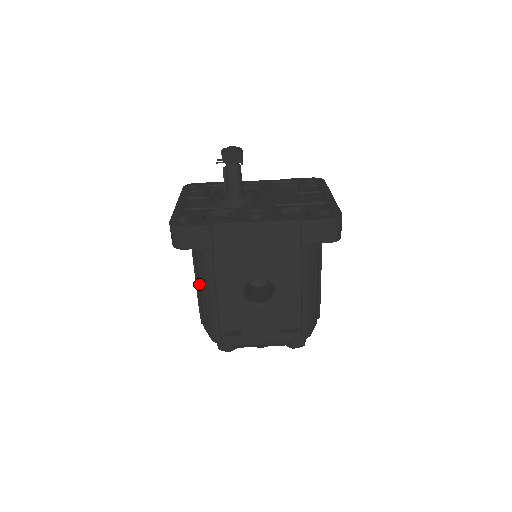
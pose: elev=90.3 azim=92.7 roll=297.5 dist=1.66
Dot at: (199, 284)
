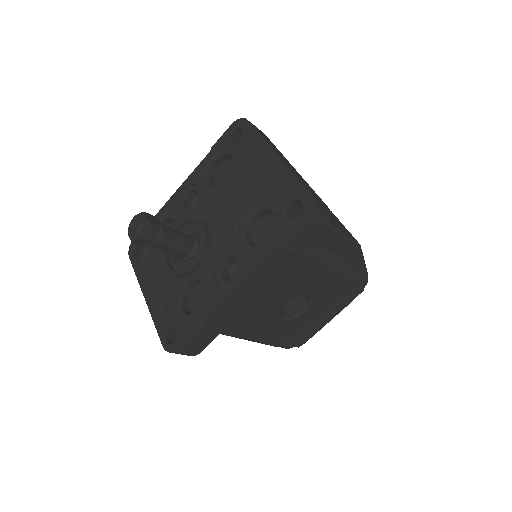
Dot at: occluded
